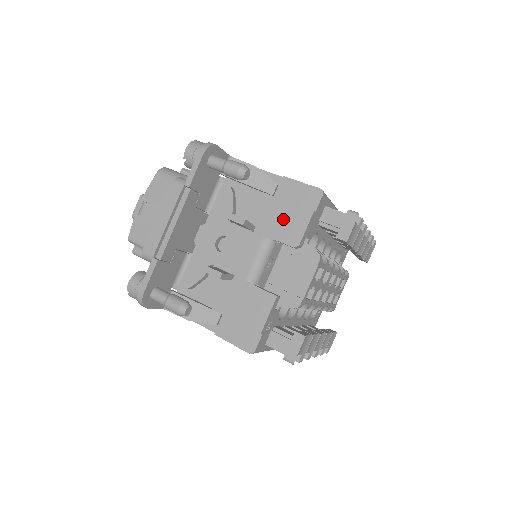
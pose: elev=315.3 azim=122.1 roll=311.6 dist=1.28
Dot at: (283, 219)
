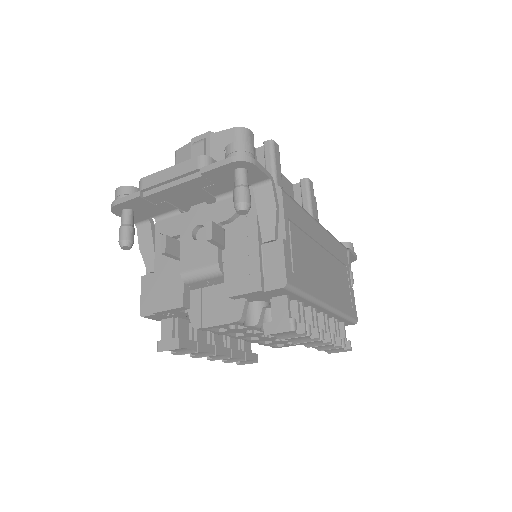
Dot at: (243, 268)
